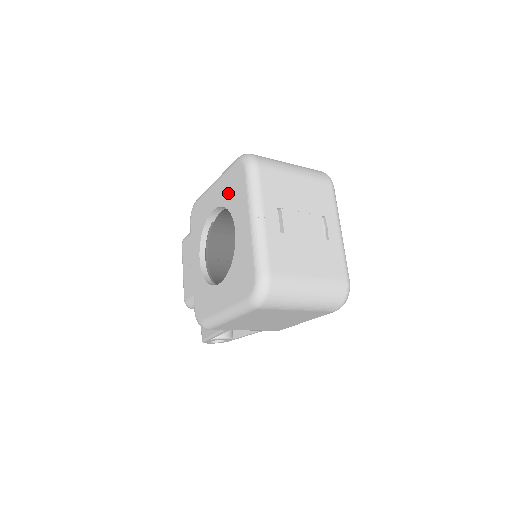
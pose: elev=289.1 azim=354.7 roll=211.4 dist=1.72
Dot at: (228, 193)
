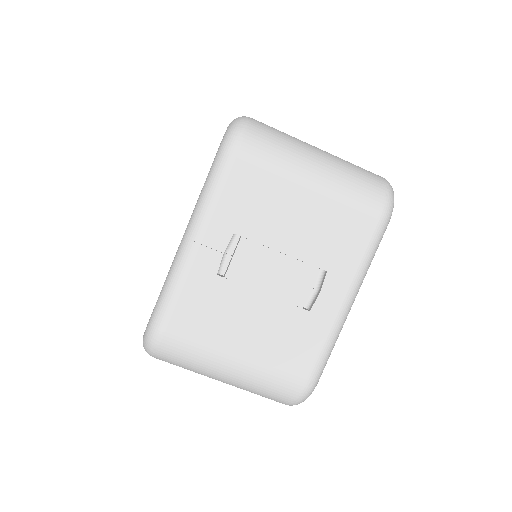
Dot at: occluded
